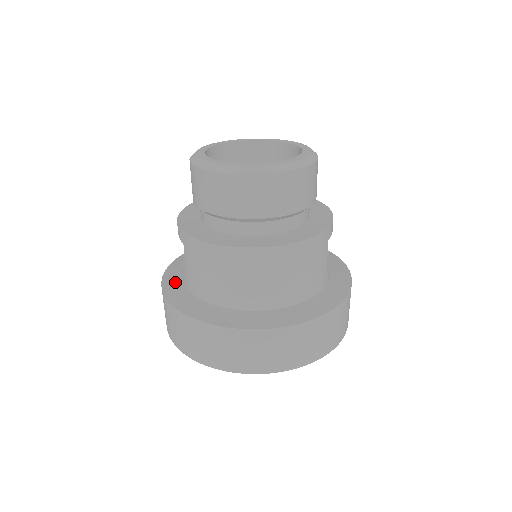
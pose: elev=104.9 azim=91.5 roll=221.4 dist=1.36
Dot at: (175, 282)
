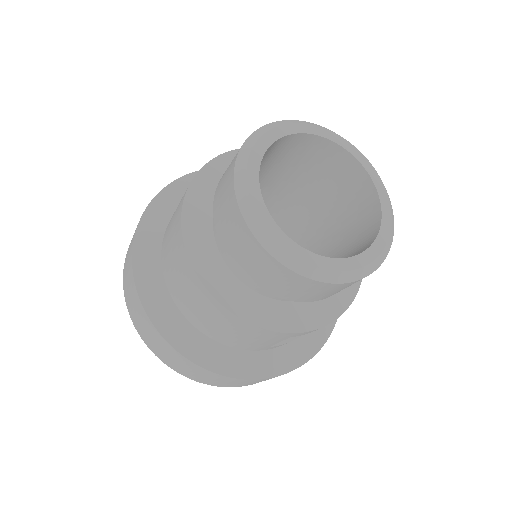
Dot at: (179, 195)
